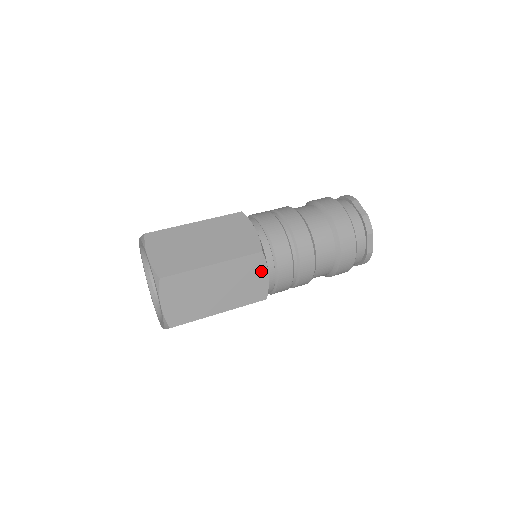
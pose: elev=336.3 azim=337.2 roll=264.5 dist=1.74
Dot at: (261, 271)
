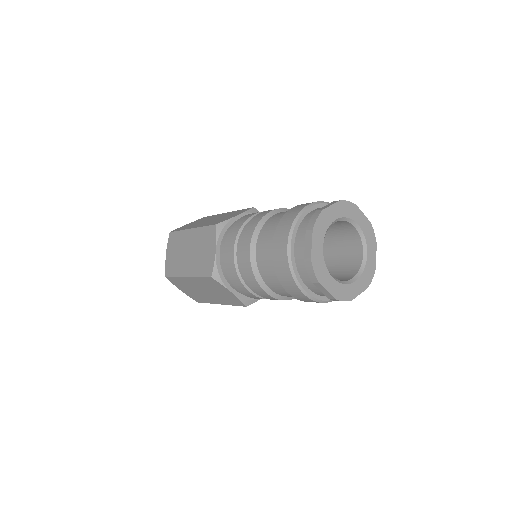
Dot at: (223, 289)
